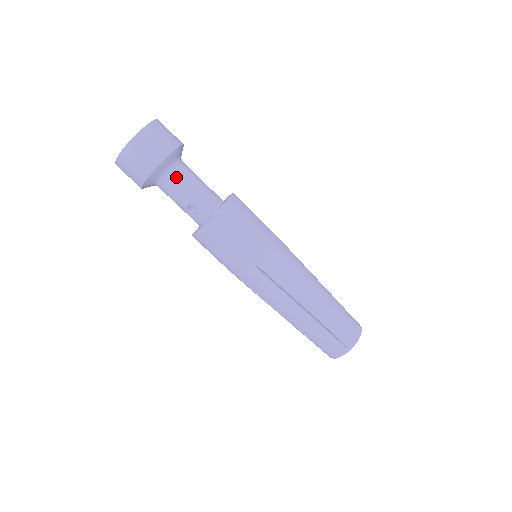
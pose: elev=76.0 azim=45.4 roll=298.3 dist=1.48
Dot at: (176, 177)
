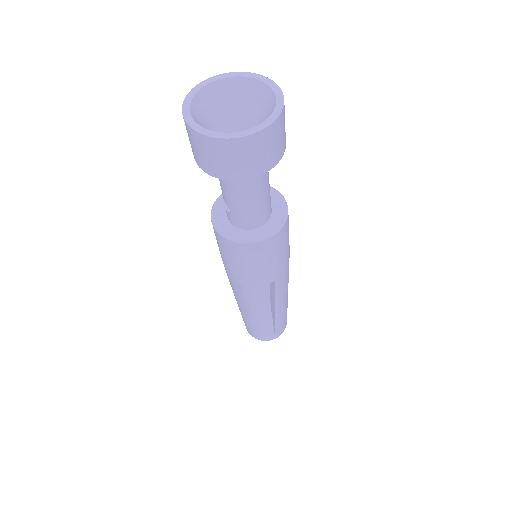
Dot at: (233, 184)
